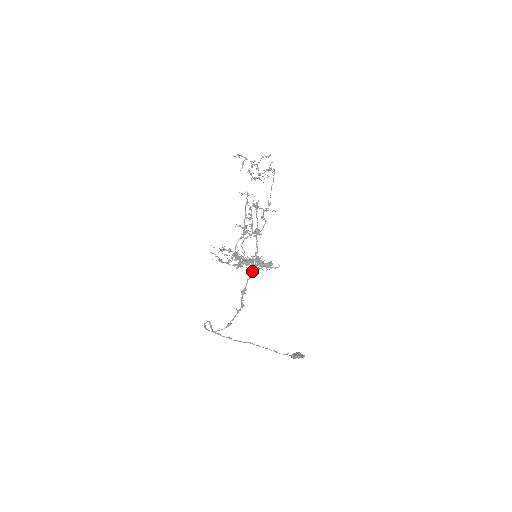
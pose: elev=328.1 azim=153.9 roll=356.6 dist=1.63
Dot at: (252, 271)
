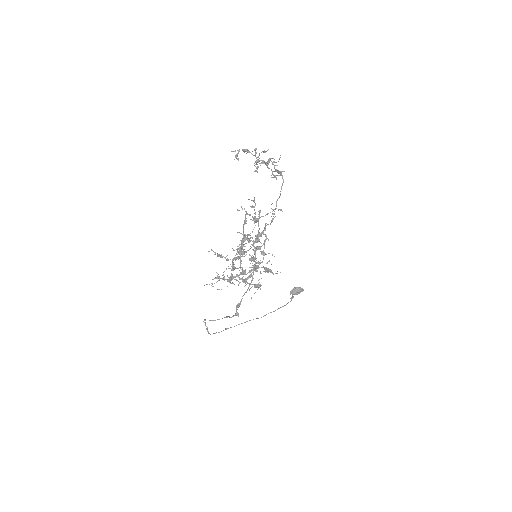
Dot at: (247, 289)
